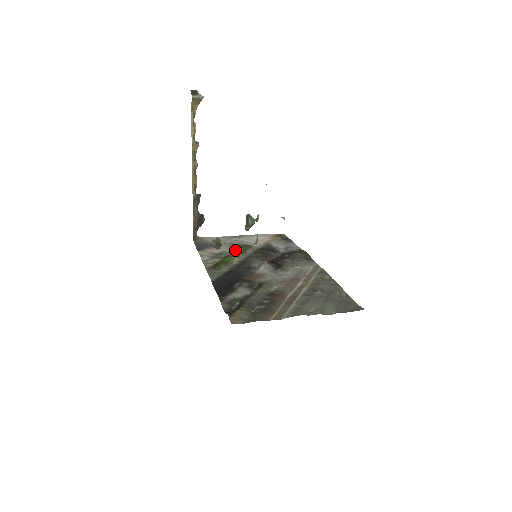
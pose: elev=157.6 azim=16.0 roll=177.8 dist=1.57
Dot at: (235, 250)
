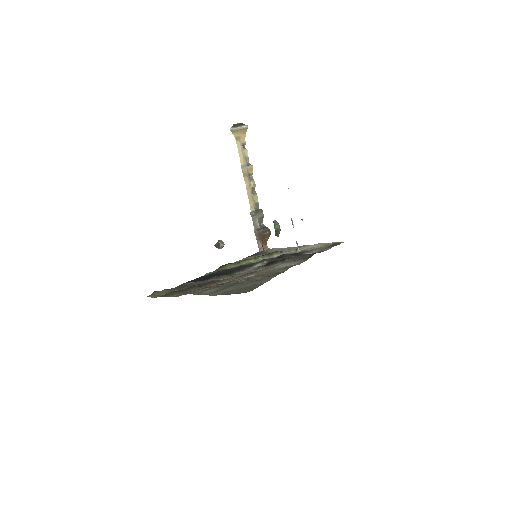
Dot at: occluded
